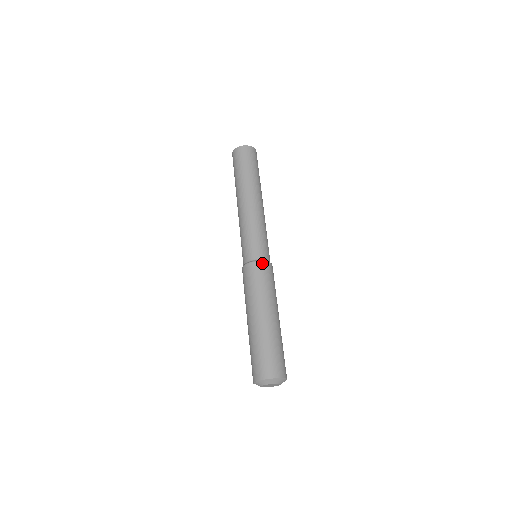
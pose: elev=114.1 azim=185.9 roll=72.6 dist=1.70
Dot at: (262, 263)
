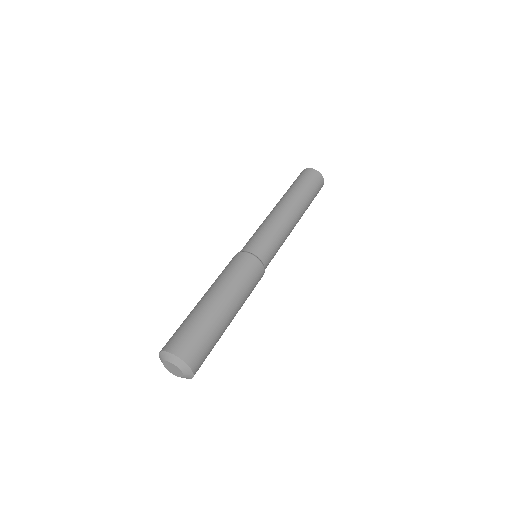
Dot at: (259, 263)
